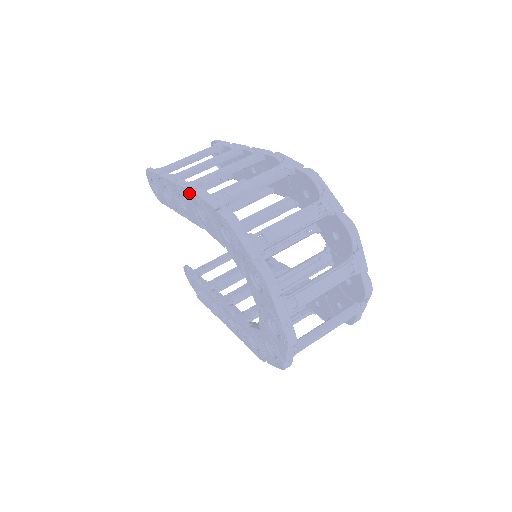
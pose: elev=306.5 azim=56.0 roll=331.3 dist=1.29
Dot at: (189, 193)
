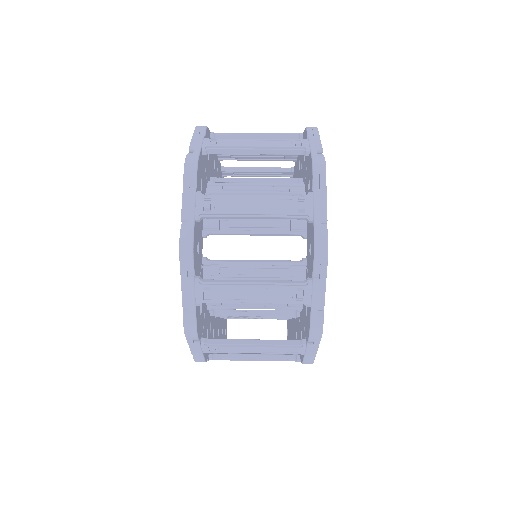
Dot at: occluded
